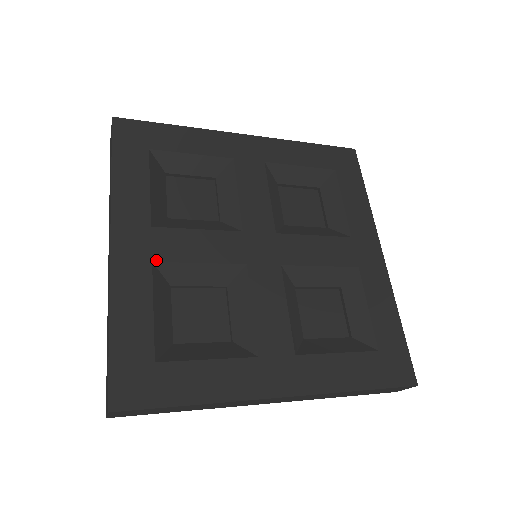
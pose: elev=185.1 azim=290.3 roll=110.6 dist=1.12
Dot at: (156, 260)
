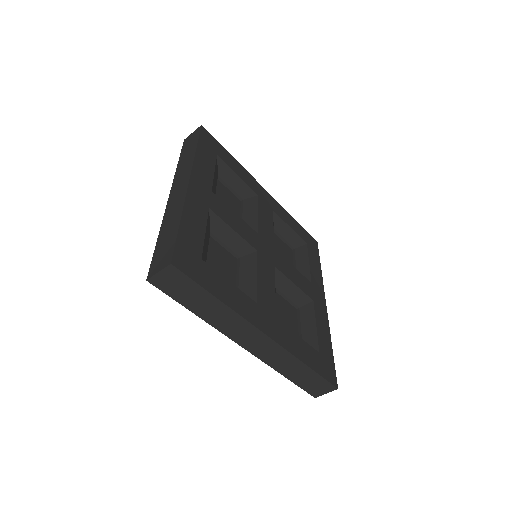
Dot at: (211, 209)
